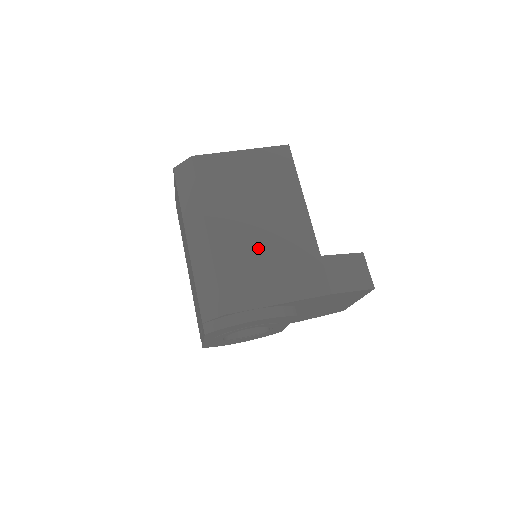
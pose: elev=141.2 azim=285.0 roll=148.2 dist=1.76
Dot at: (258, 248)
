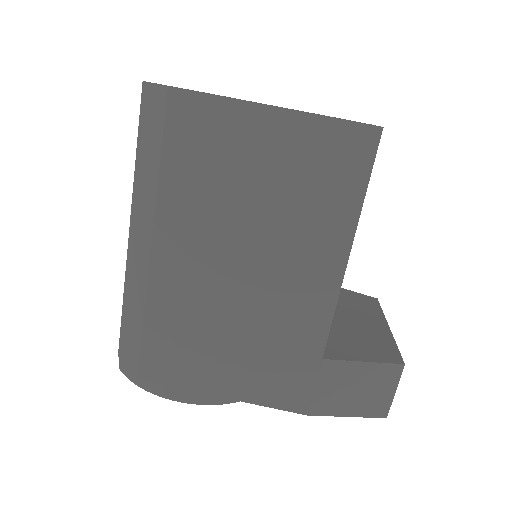
Dot at: (225, 309)
